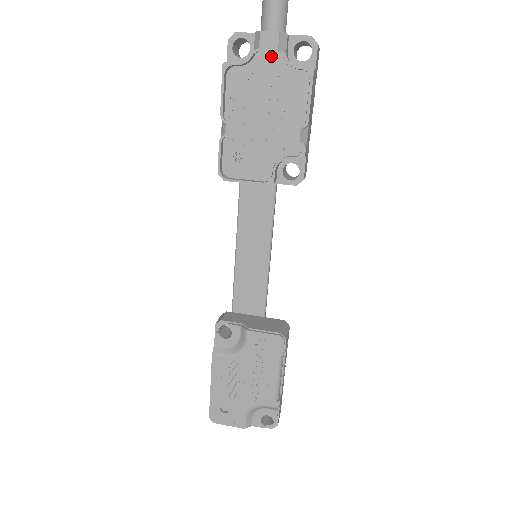
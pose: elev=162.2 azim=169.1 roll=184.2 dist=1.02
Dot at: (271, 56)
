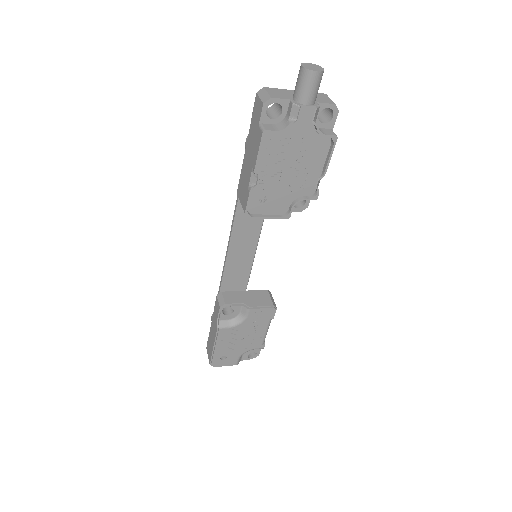
Dot at: (304, 125)
